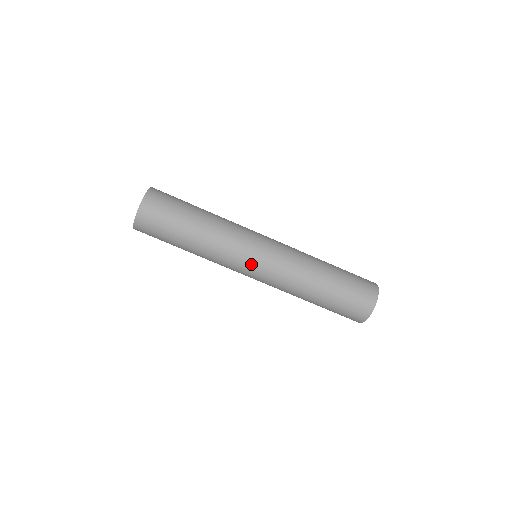
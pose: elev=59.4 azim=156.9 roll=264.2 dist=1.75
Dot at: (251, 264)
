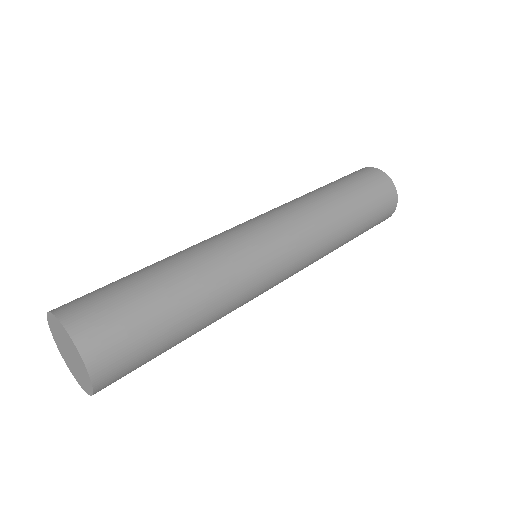
Dot at: (270, 247)
